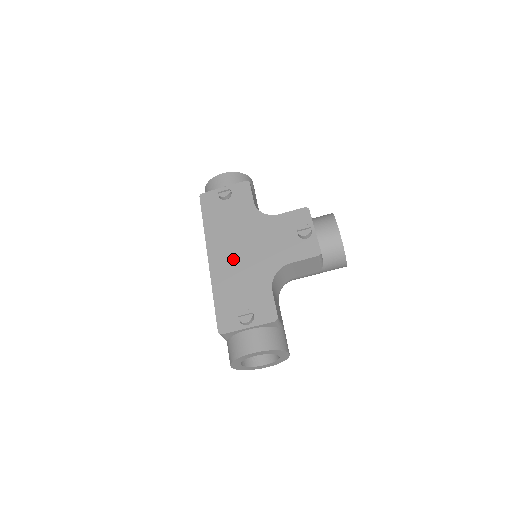
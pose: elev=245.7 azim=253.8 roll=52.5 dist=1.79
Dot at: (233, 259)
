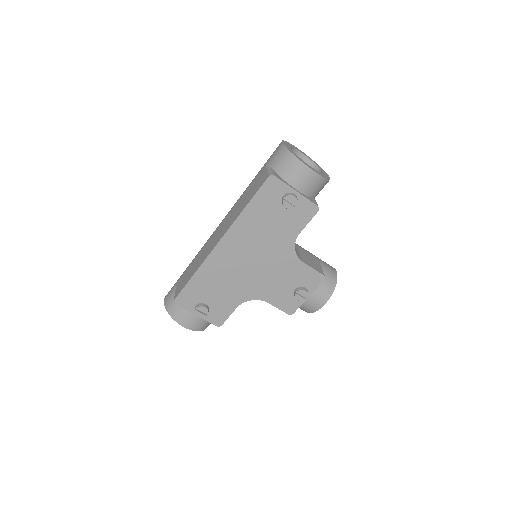
Dot at: (235, 262)
